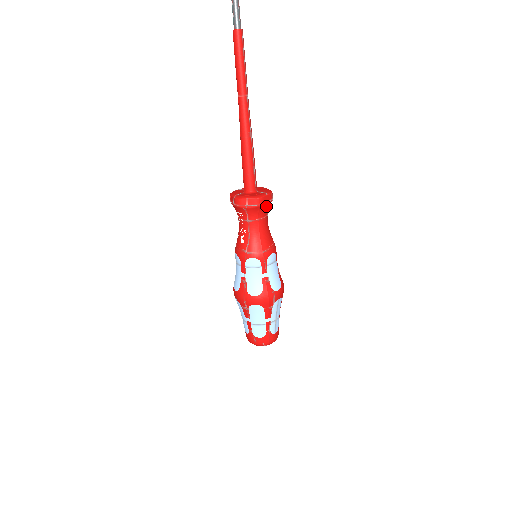
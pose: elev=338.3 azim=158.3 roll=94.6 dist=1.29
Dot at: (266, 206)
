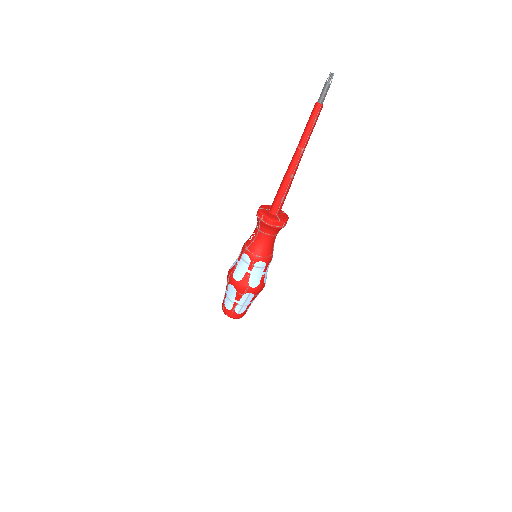
Dot at: (275, 228)
